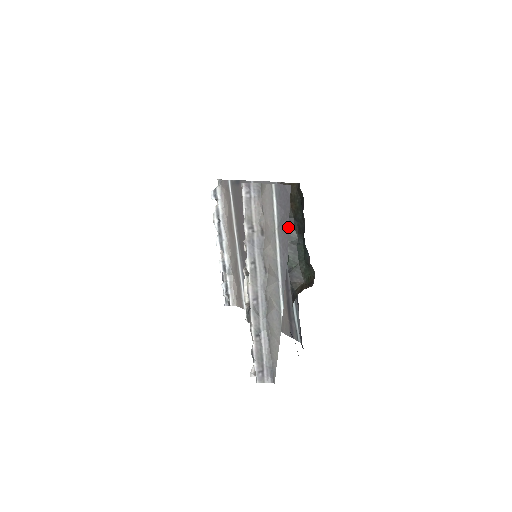
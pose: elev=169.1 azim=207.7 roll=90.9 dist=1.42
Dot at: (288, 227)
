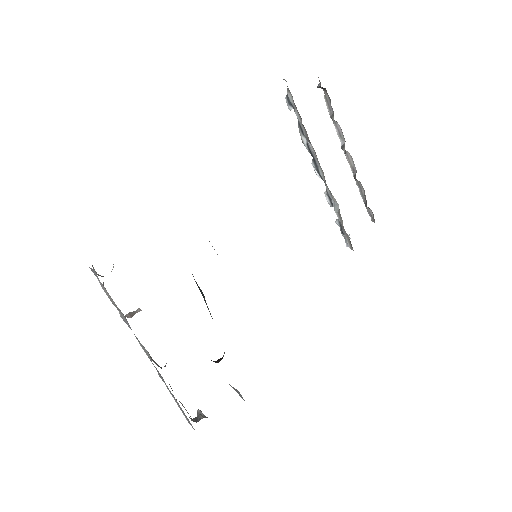
Dot at: occluded
